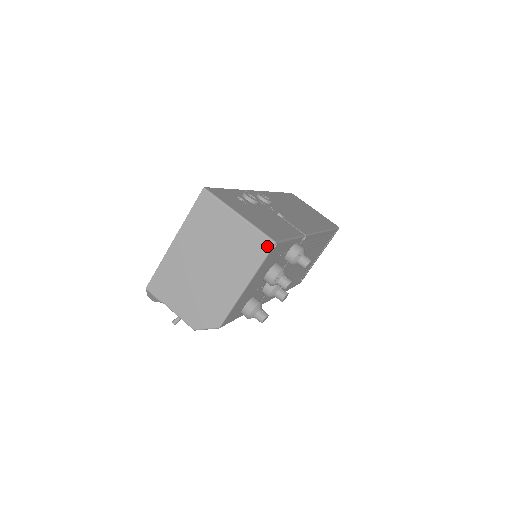
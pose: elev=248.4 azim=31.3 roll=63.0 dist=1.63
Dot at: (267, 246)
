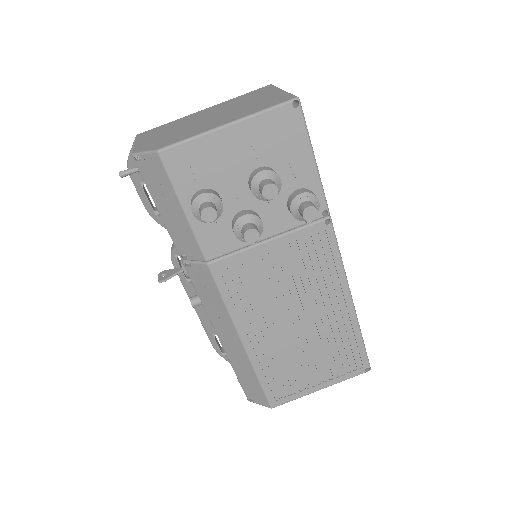
Dot at: (287, 99)
